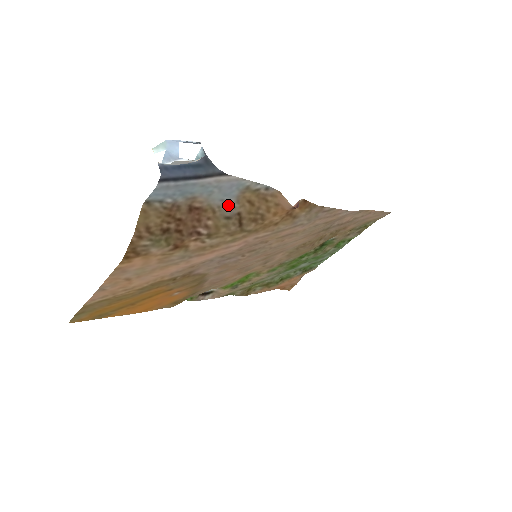
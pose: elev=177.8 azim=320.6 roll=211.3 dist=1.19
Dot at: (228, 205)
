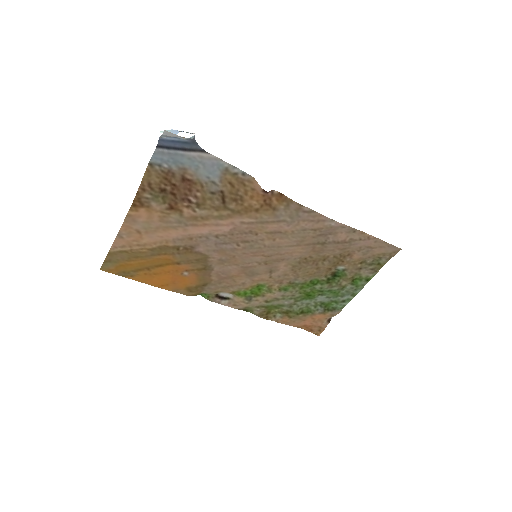
Dot at: (213, 183)
